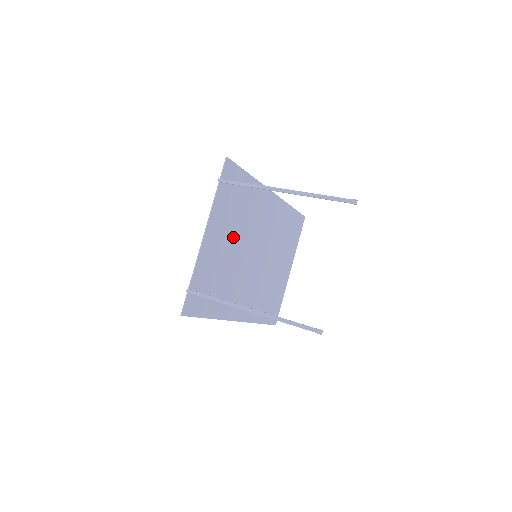
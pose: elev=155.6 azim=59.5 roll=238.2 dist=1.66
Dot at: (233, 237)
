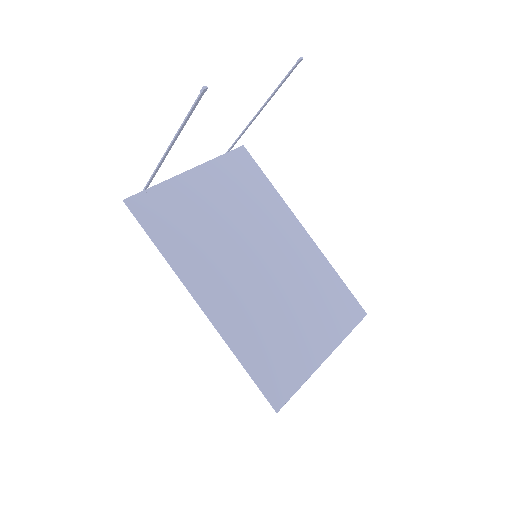
Dot at: (228, 209)
